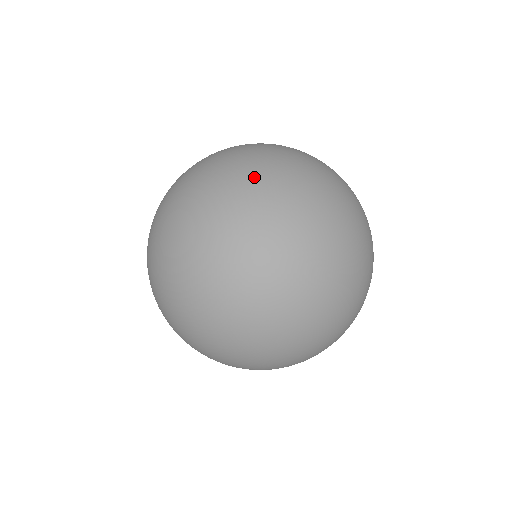
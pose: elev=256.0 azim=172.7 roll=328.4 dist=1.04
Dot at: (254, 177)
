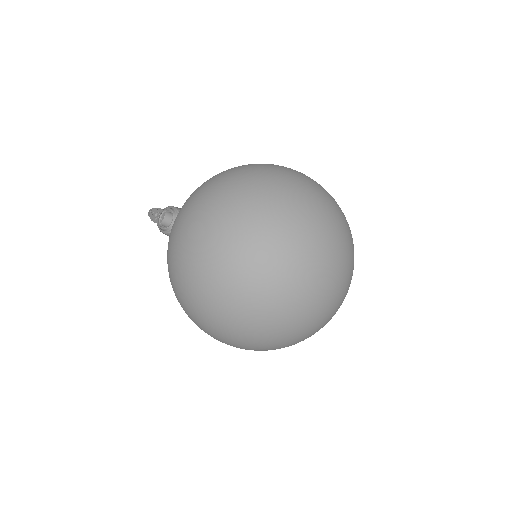
Dot at: (268, 273)
